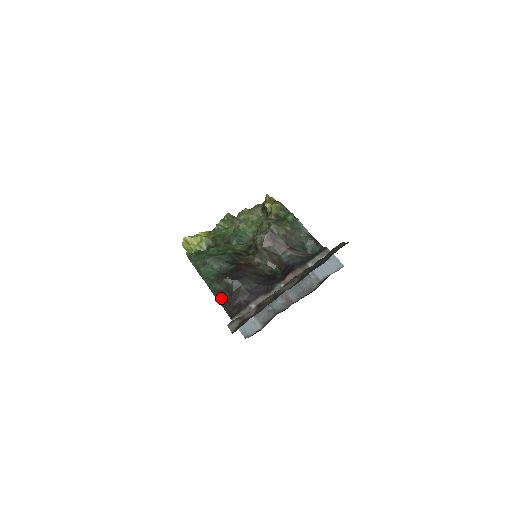
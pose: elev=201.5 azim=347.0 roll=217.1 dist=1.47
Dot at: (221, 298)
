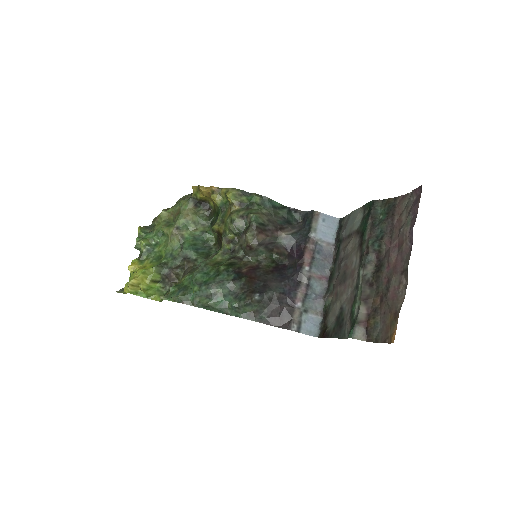
Dot at: (260, 318)
